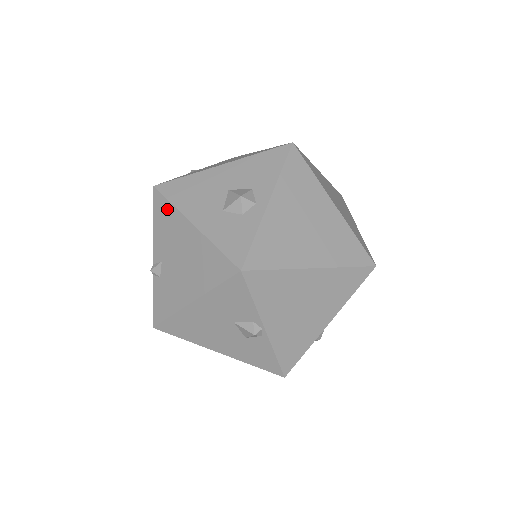
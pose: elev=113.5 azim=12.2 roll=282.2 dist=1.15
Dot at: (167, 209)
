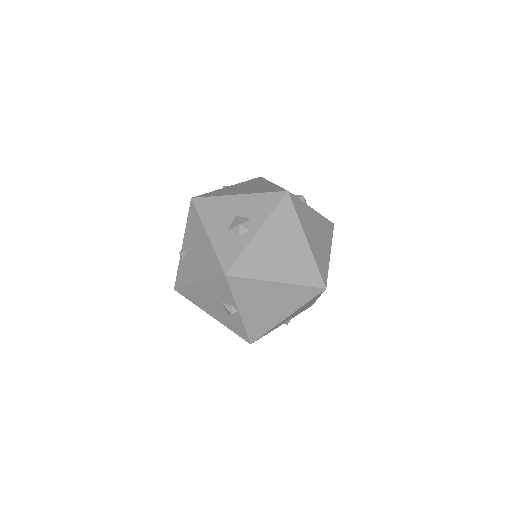
Dot at: (196, 217)
